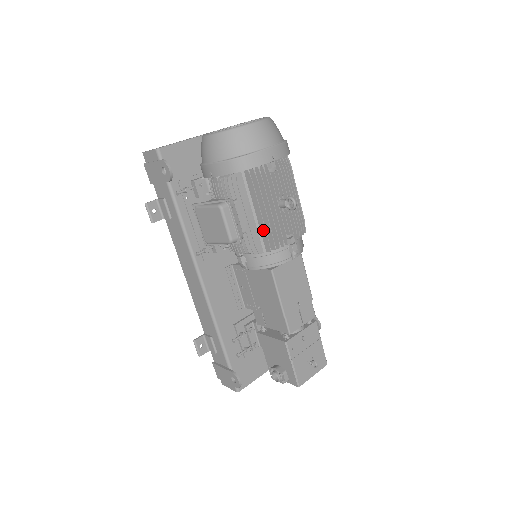
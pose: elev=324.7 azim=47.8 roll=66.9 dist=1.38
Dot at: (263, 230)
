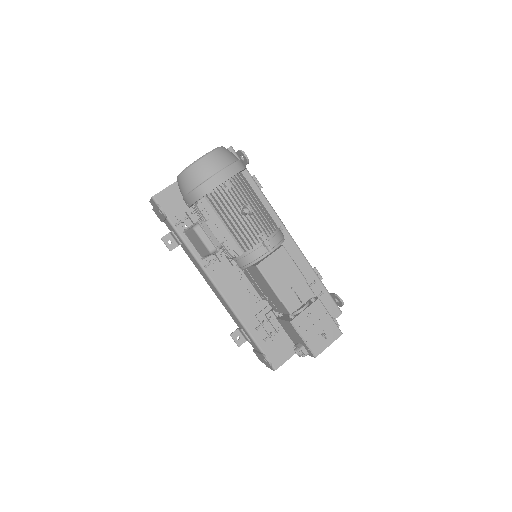
Dot at: (235, 236)
